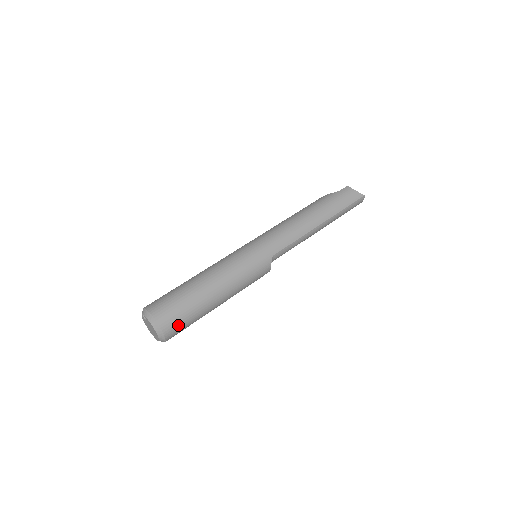
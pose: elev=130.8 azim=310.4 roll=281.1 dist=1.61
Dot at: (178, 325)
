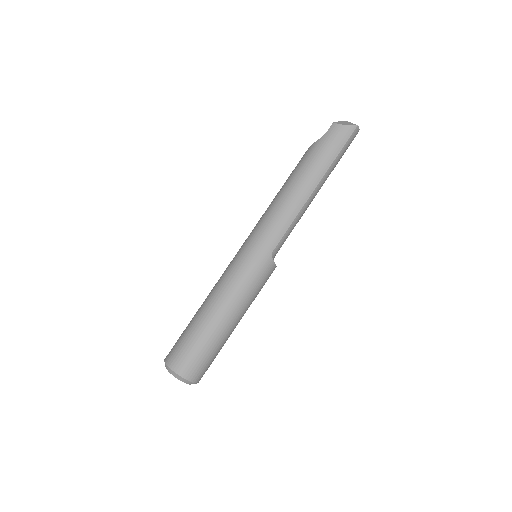
Dot at: (202, 367)
